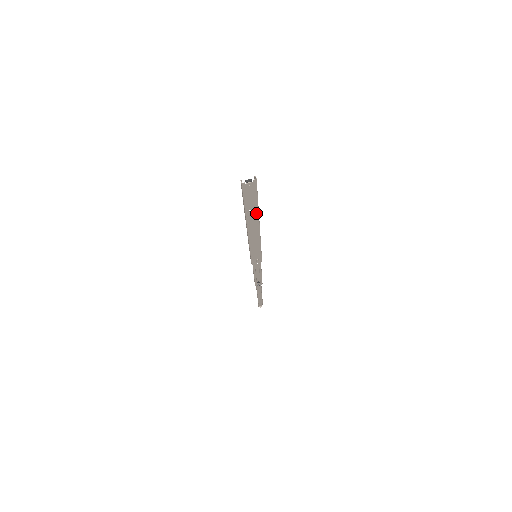
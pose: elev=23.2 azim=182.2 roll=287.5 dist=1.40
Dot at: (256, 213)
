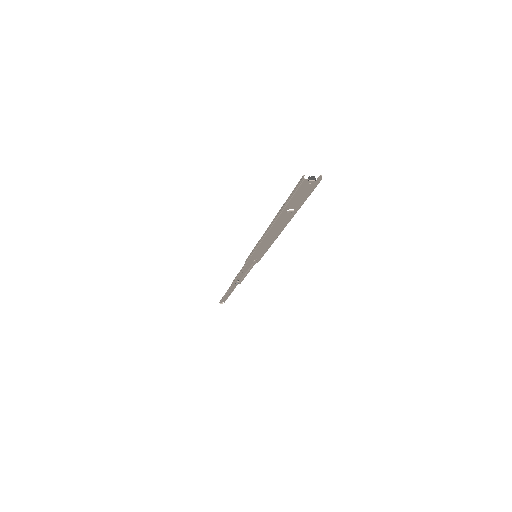
Dot at: (292, 214)
